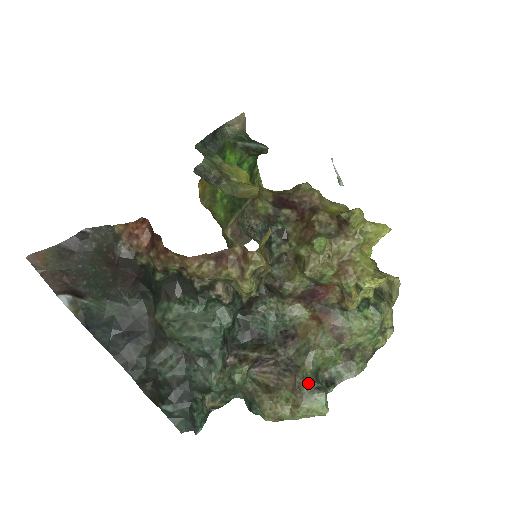
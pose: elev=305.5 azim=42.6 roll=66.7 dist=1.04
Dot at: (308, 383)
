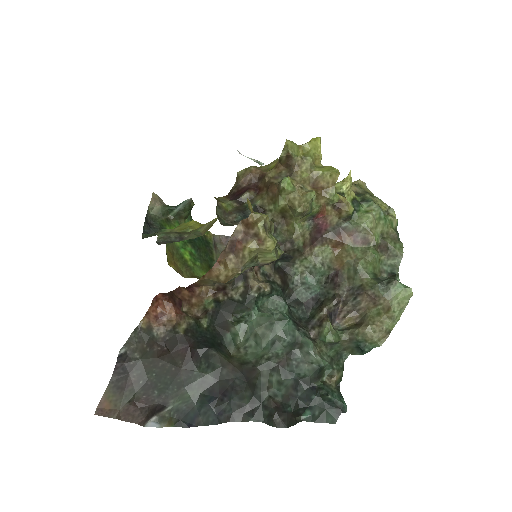
Dot at: (378, 287)
